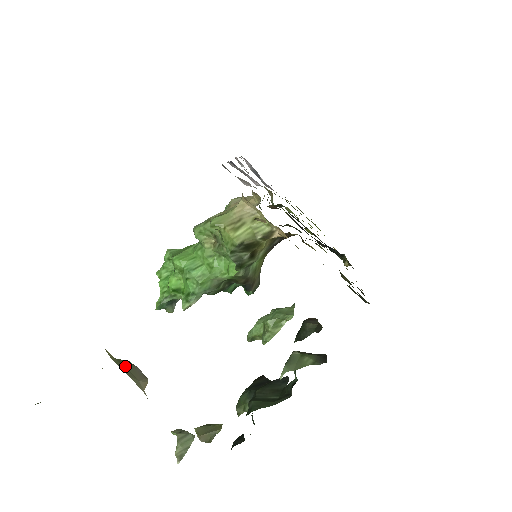
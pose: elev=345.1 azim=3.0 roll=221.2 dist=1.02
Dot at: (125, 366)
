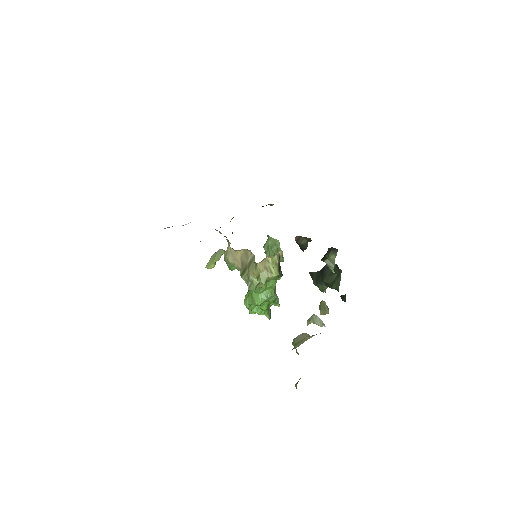
Dot at: (298, 342)
